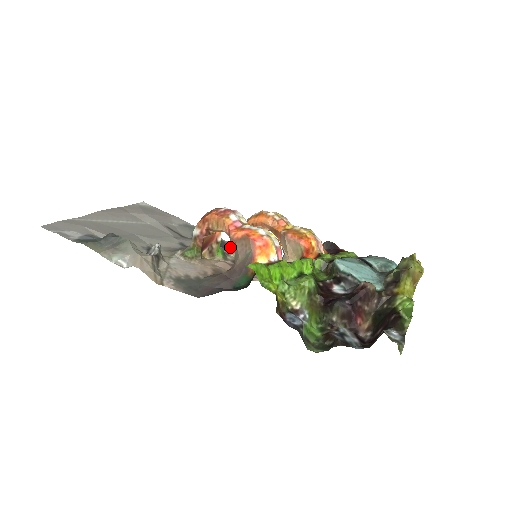
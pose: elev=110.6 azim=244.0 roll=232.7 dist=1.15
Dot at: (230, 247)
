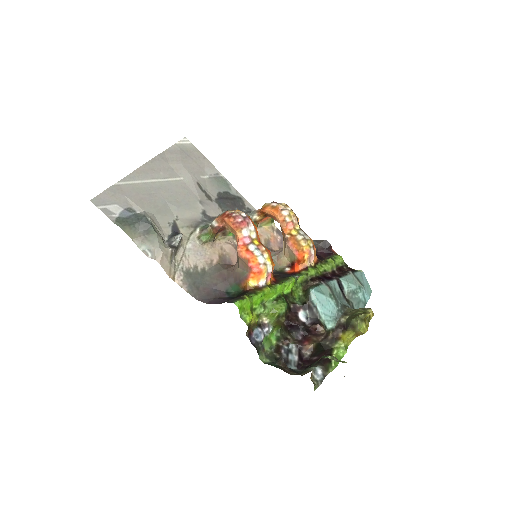
Dot at: occluded
